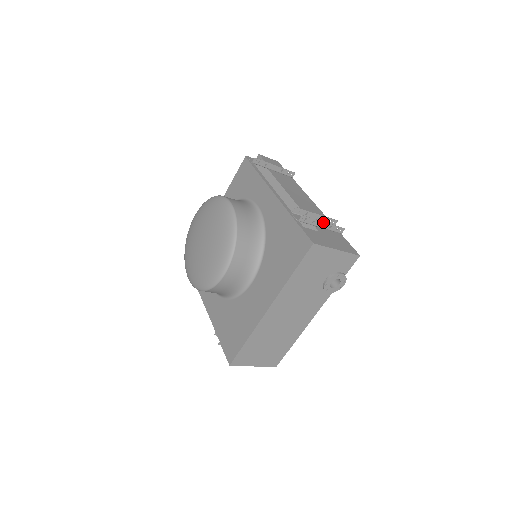
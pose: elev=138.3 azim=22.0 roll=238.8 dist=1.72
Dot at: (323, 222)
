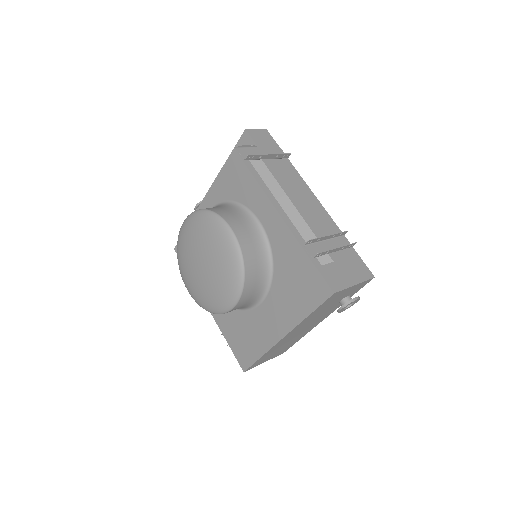
Dot at: (337, 248)
